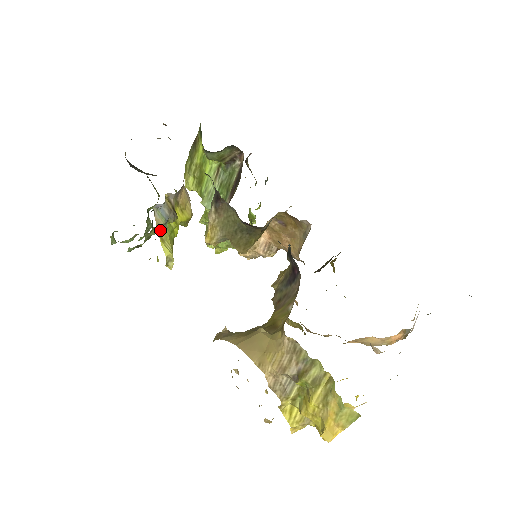
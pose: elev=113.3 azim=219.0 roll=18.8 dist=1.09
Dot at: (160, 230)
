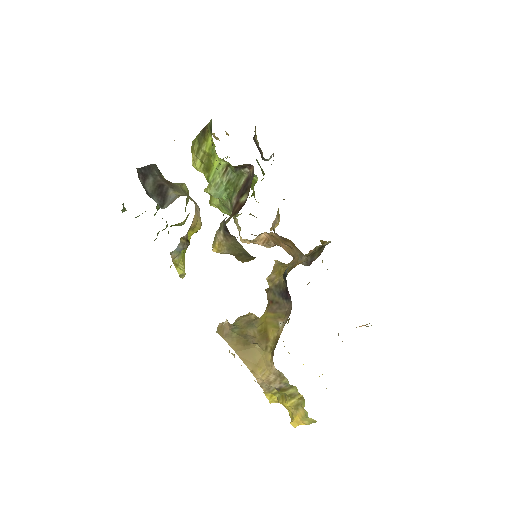
Dot at: (175, 260)
